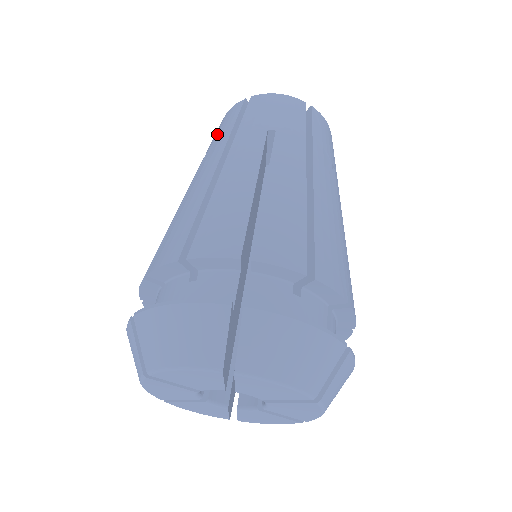
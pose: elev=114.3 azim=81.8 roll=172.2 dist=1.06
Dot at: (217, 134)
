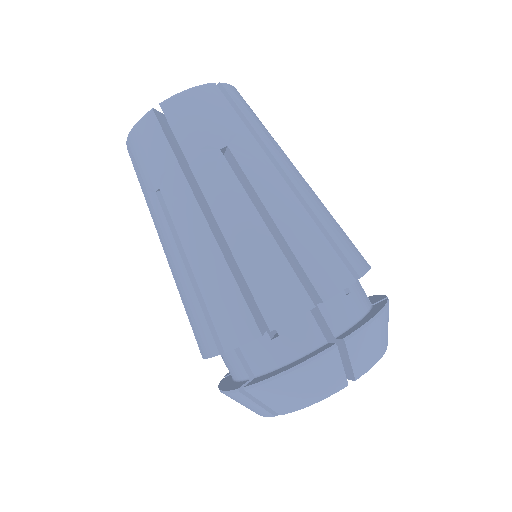
Dot at: (153, 166)
